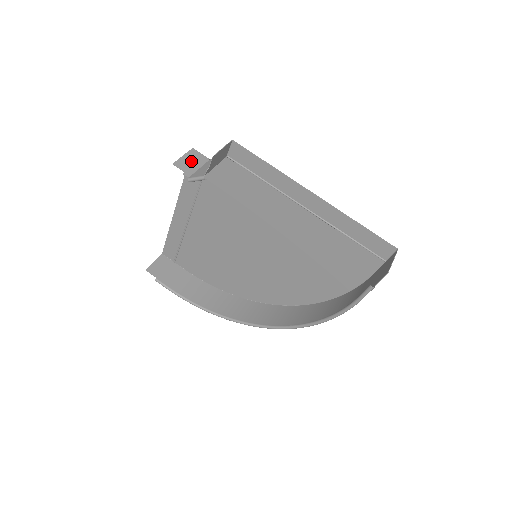
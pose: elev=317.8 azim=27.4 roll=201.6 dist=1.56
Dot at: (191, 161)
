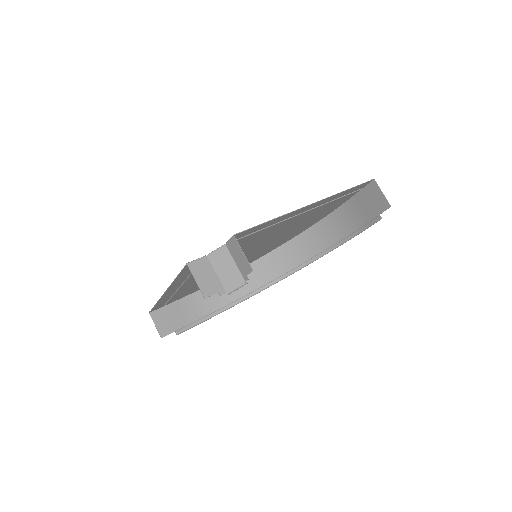
Dot at: (205, 277)
